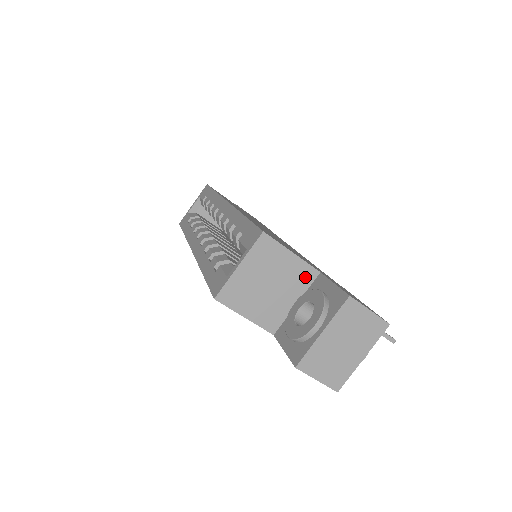
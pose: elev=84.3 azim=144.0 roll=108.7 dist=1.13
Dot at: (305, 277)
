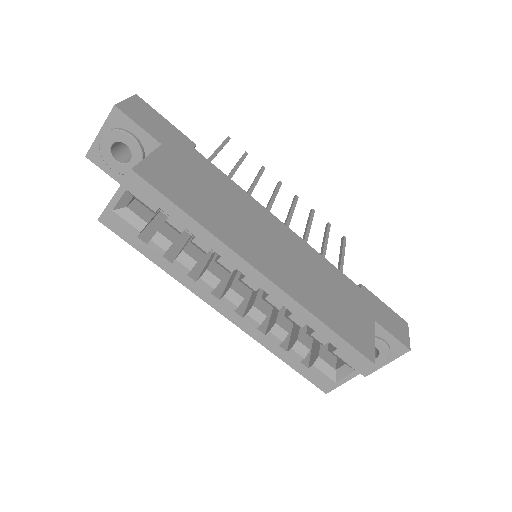
Dot at: occluded
